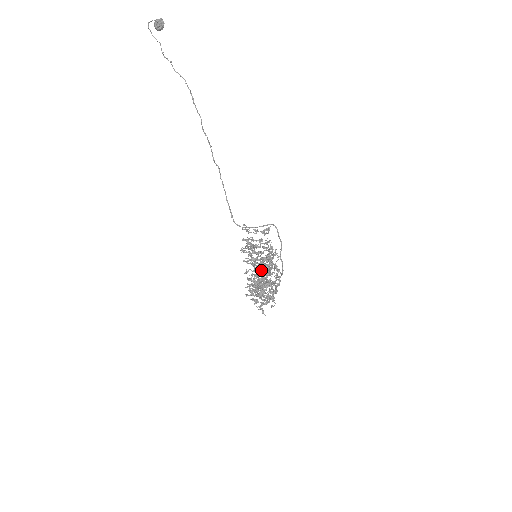
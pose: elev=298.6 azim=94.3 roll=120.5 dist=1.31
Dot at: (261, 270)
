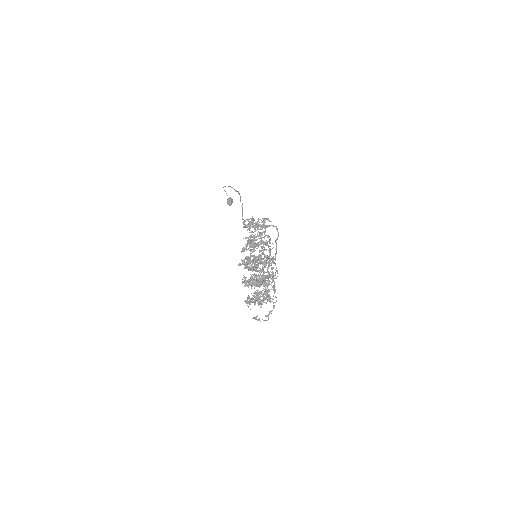
Dot at: occluded
